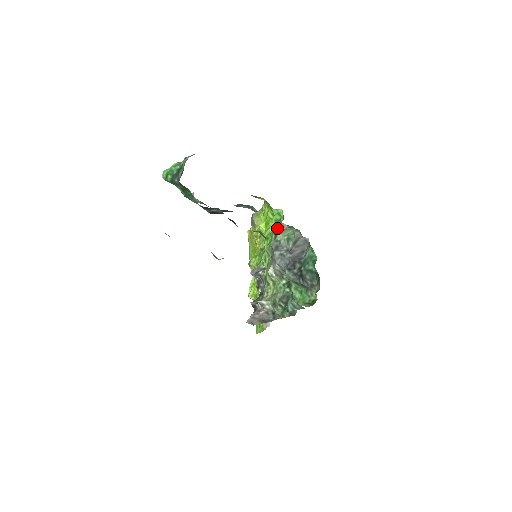
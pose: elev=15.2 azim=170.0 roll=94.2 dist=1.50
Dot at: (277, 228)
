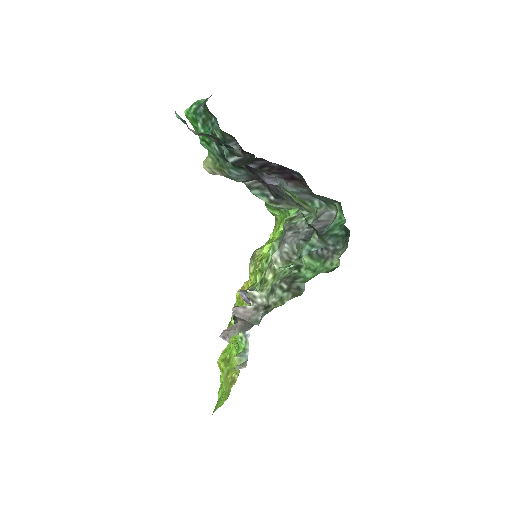
Dot at: (294, 216)
